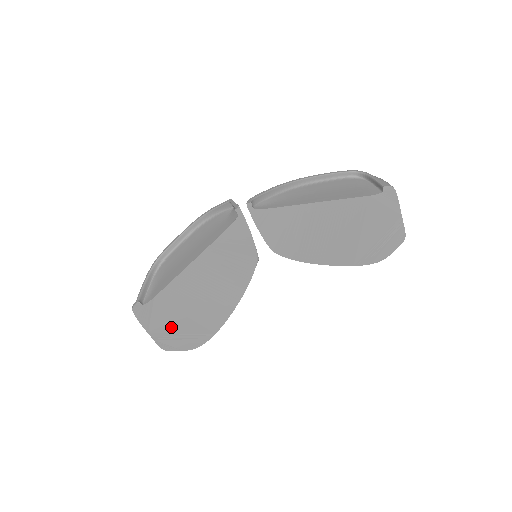
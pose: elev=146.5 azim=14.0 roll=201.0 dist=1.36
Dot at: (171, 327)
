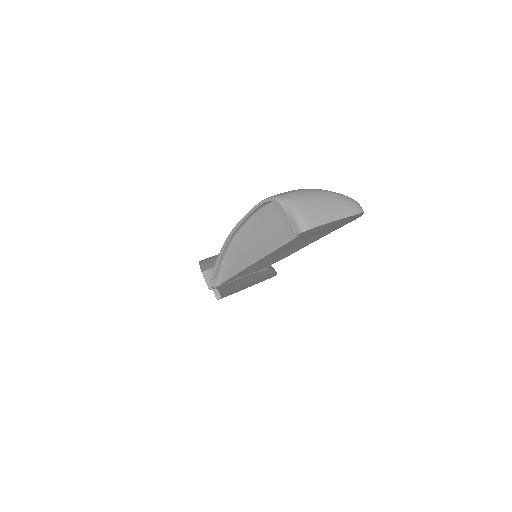
Dot at: occluded
